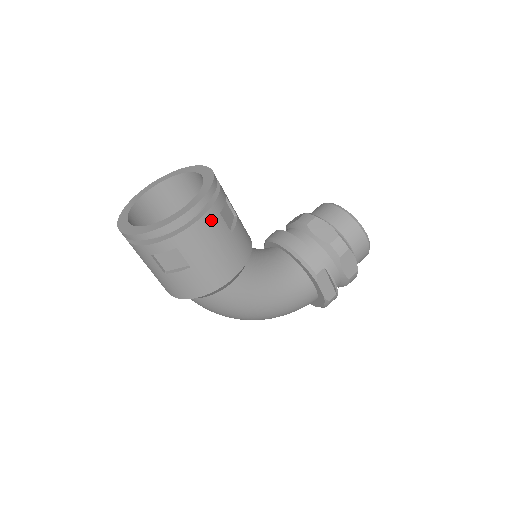
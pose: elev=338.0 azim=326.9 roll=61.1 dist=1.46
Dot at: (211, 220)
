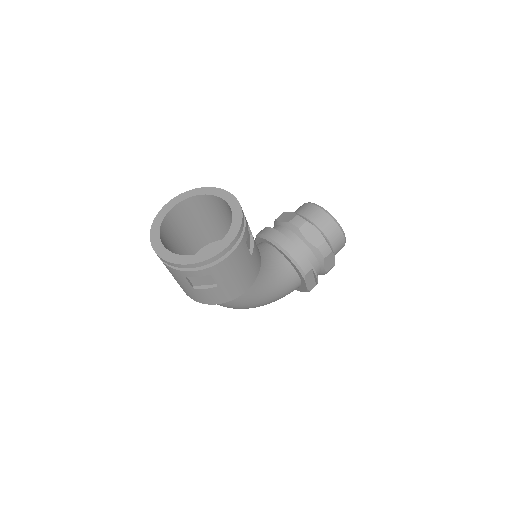
Dot at: (240, 251)
